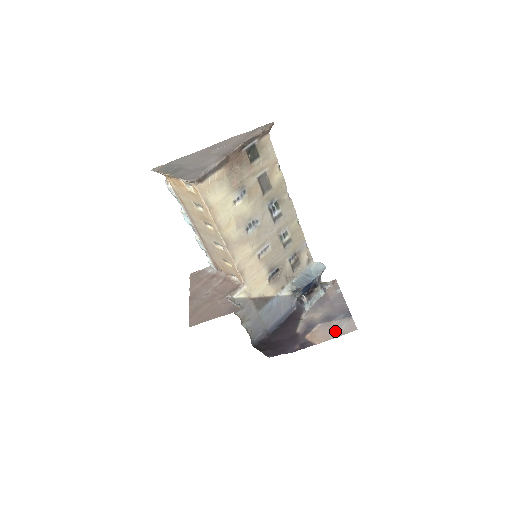
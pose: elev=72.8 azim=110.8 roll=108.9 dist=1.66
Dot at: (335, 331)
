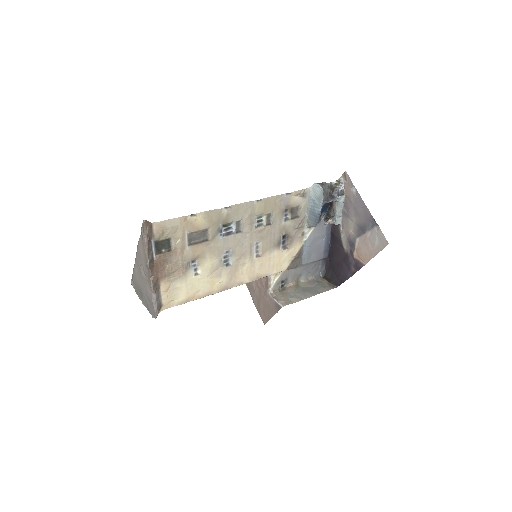
Dot at: (372, 247)
